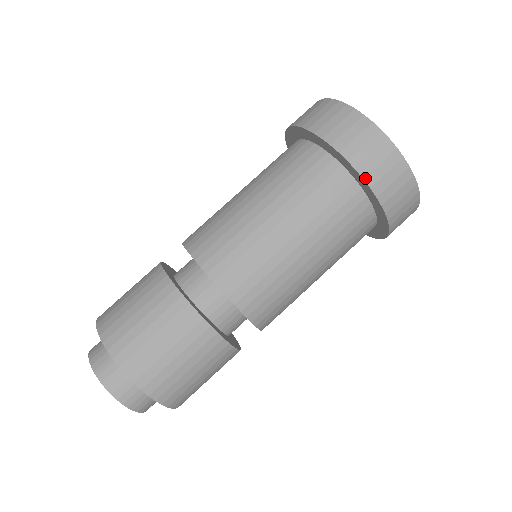
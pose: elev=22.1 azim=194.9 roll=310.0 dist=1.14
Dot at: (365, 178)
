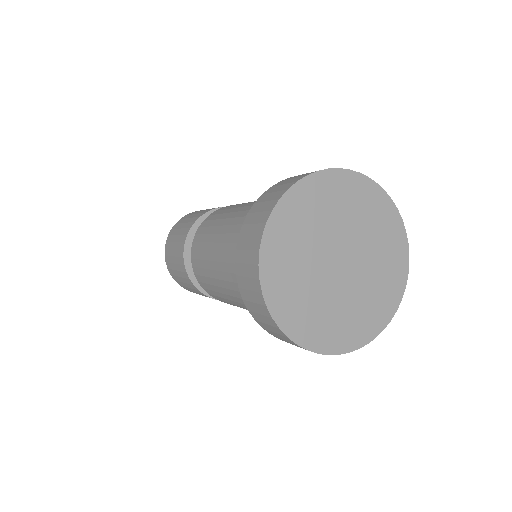
Dot at: (264, 329)
